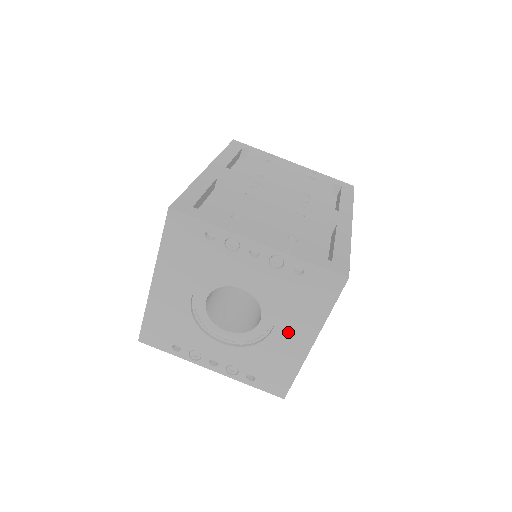
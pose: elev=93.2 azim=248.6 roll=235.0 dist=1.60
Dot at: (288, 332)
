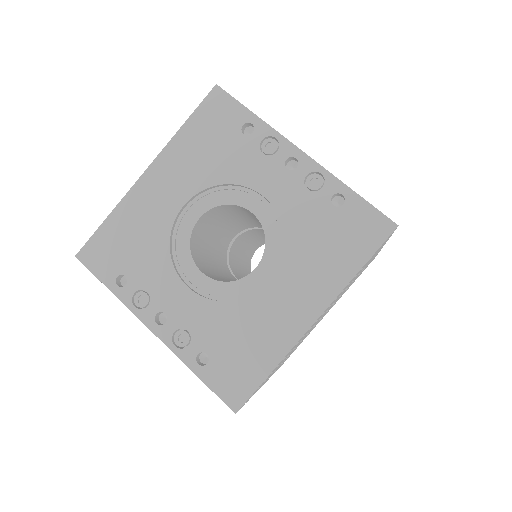
Dot at: (289, 291)
